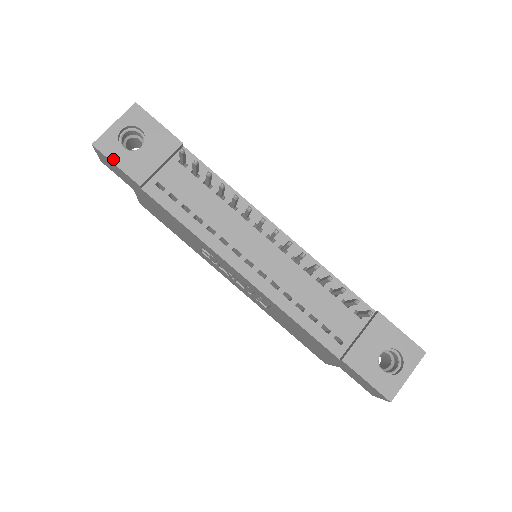
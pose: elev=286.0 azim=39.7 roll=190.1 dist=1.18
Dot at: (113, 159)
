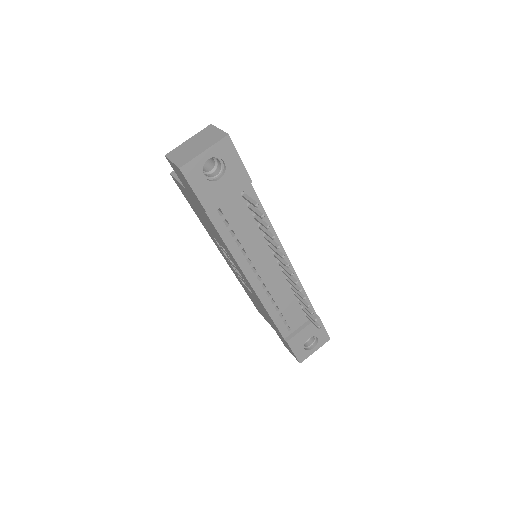
Dot at: (193, 186)
